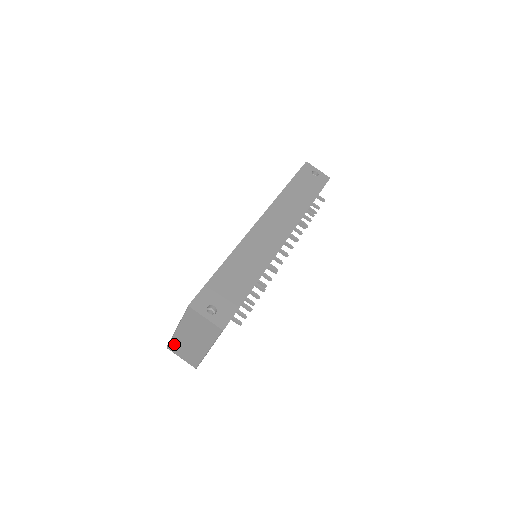
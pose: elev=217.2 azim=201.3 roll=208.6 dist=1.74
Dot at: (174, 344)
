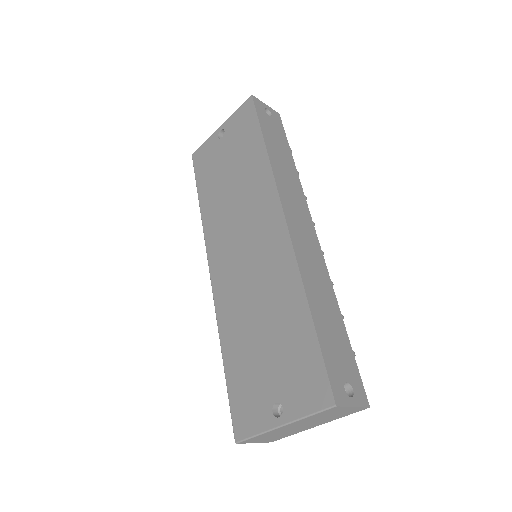
Dot at: (257, 438)
